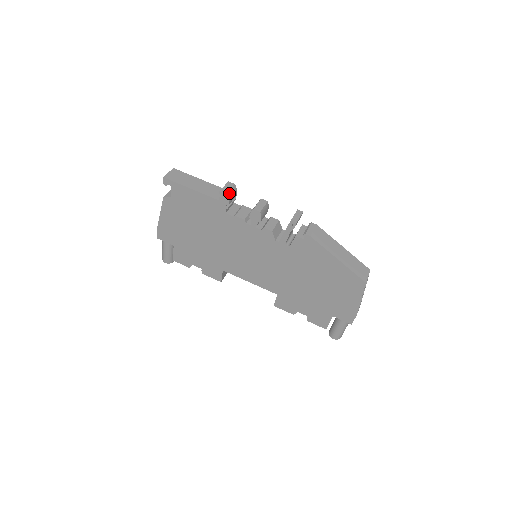
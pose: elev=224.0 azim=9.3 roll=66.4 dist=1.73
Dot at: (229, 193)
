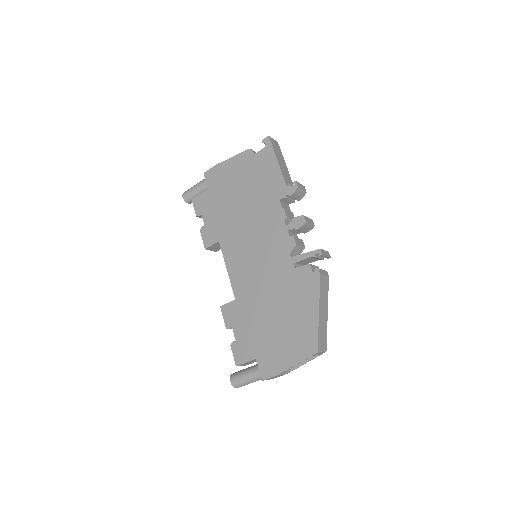
Dot at: (299, 190)
